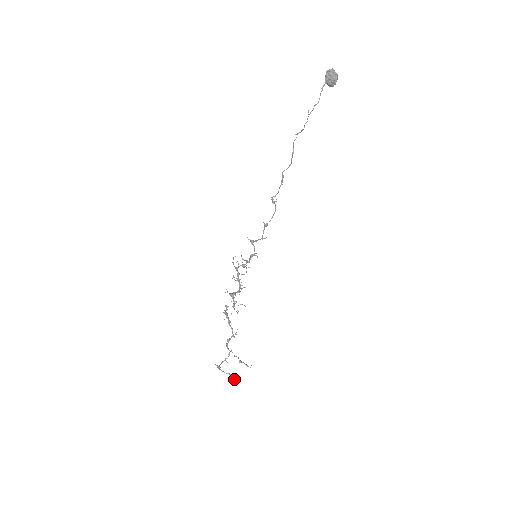
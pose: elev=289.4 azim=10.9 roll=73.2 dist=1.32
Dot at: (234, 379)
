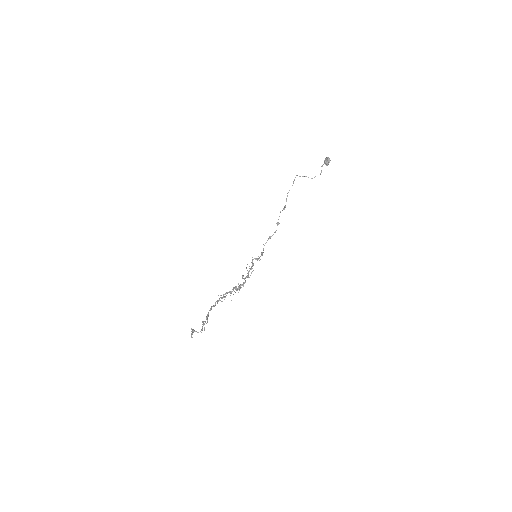
Dot at: (191, 335)
